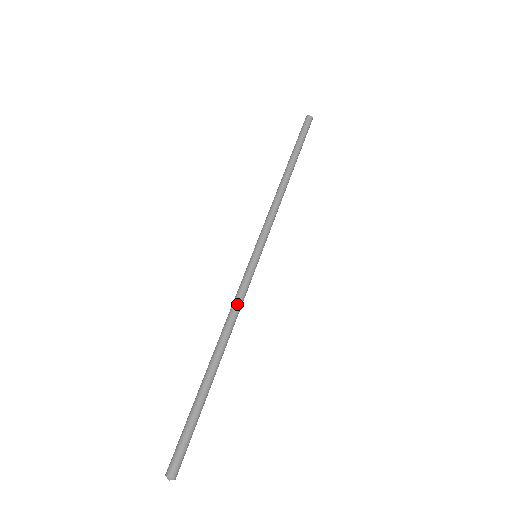
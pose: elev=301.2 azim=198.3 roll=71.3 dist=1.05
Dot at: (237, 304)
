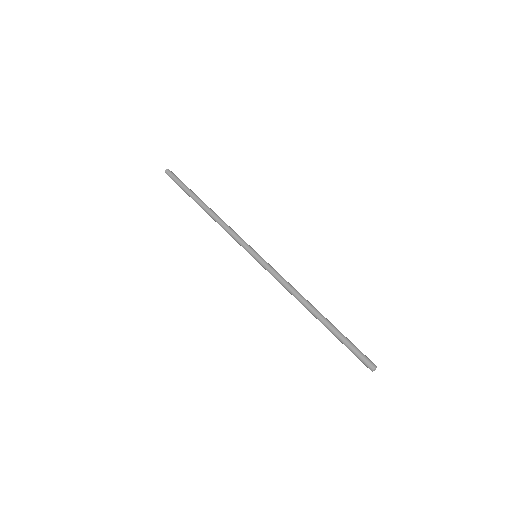
Dot at: (286, 282)
